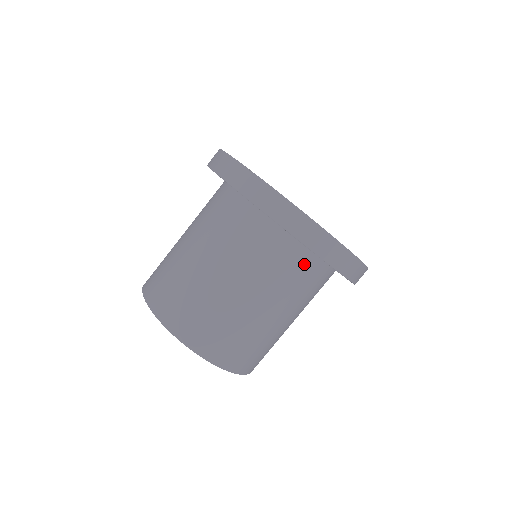
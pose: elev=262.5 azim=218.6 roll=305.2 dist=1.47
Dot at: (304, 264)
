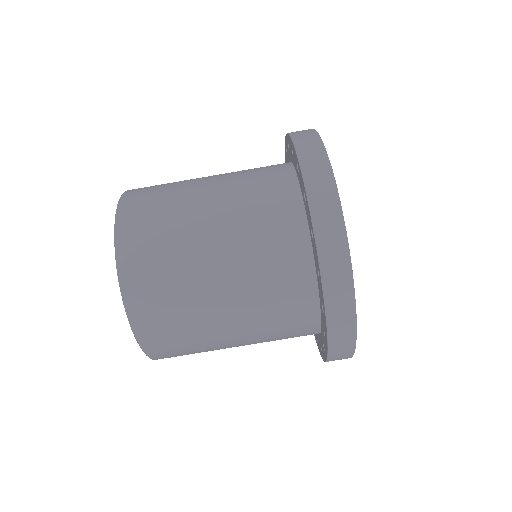
Dot at: (296, 271)
